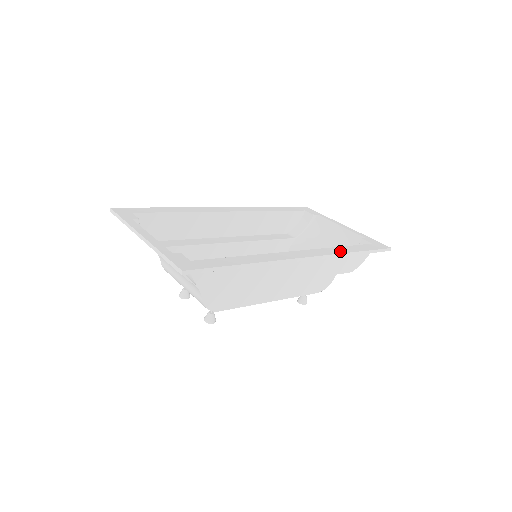
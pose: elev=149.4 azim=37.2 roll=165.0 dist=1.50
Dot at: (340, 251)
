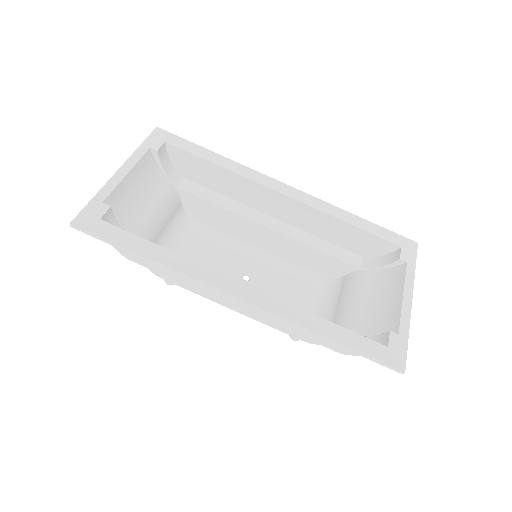
Dot at: (302, 321)
